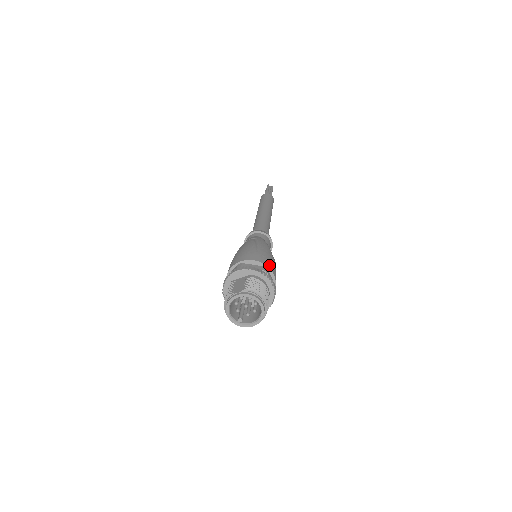
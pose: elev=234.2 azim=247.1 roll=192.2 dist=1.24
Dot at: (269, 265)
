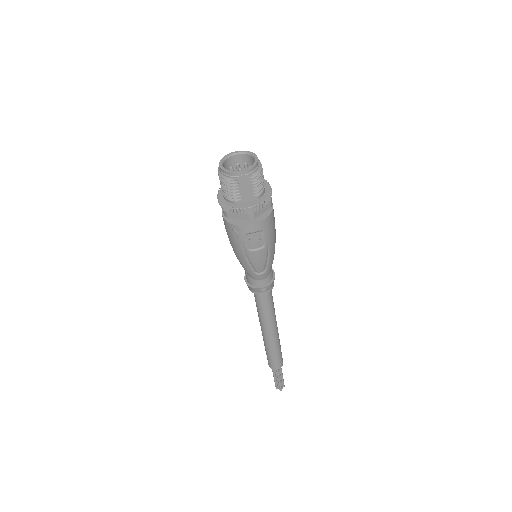
Dot at: occluded
